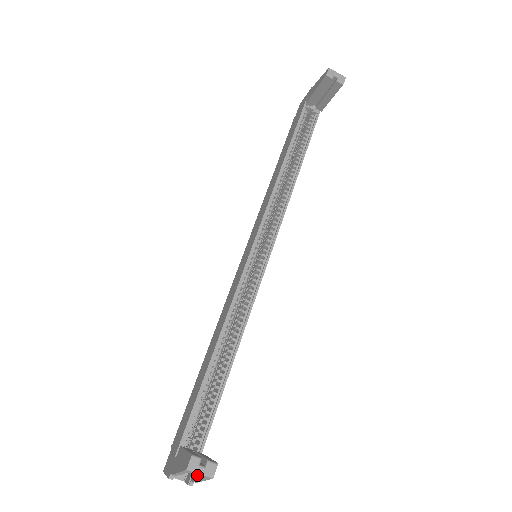
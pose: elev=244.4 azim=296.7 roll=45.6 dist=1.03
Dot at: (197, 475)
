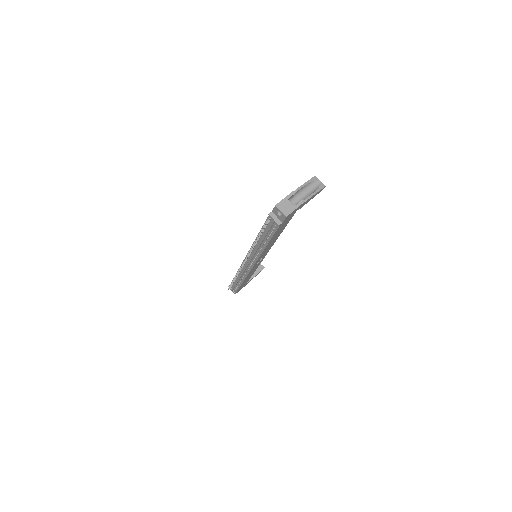
Dot at: (309, 195)
